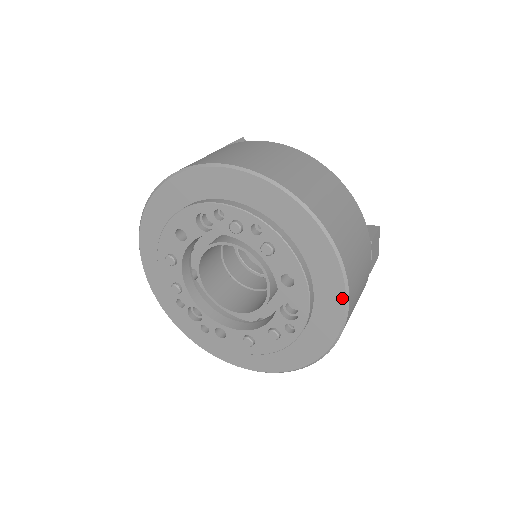
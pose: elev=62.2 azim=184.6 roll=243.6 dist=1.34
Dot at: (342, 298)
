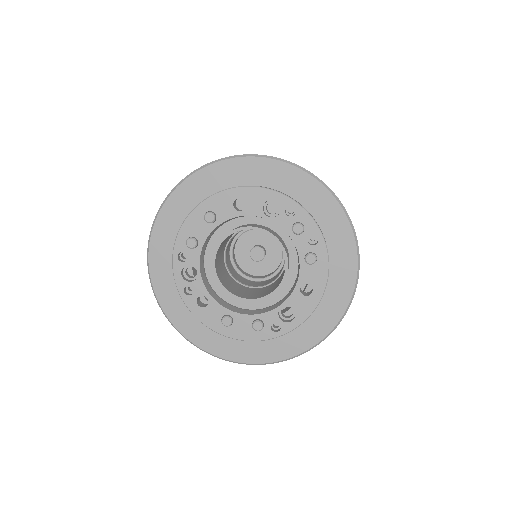
Dot at: (333, 324)
